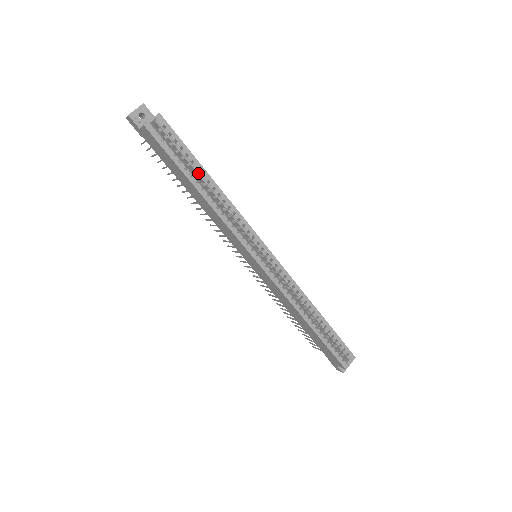
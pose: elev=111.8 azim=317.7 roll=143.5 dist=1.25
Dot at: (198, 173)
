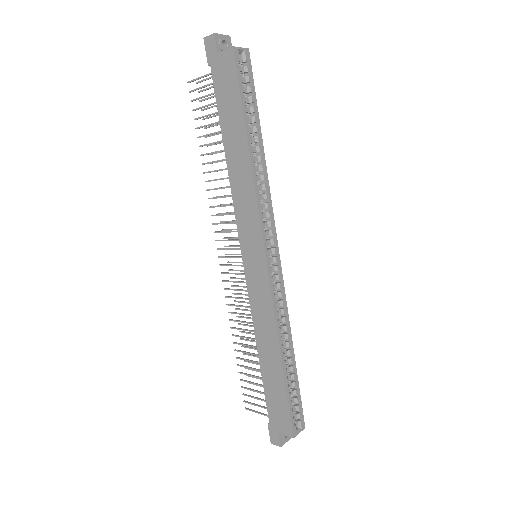
Dot at: (254, 129)
